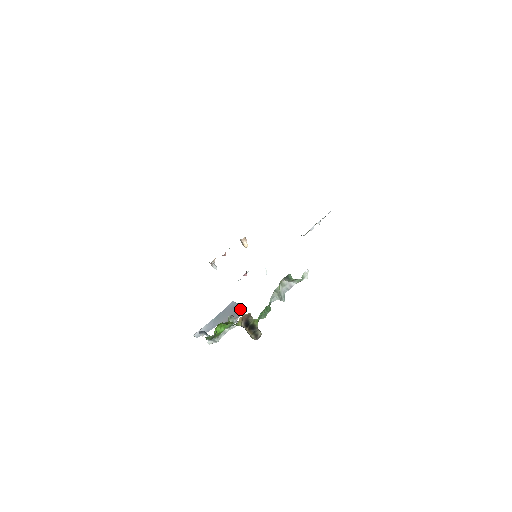
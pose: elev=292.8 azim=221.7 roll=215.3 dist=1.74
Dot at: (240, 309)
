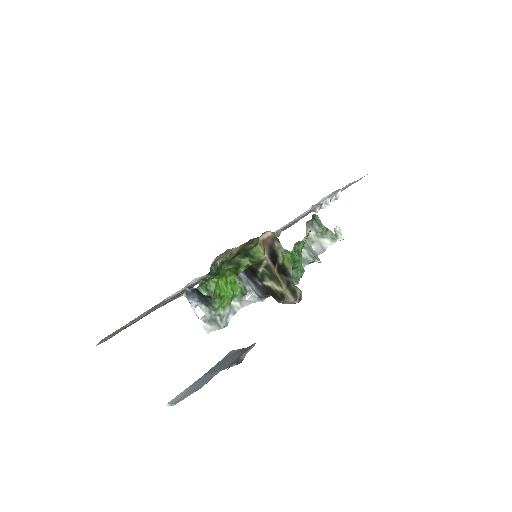
Dot at: (246, 348)
